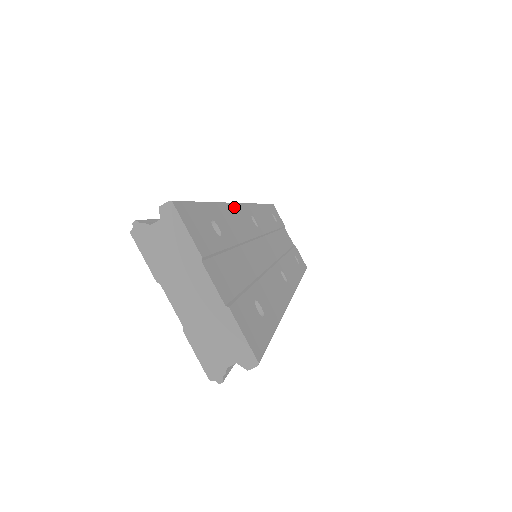
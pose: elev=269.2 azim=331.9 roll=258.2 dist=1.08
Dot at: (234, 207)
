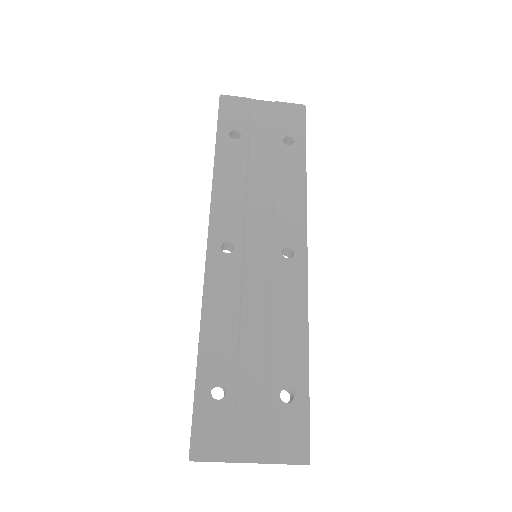
Dot at: (208, 298)
